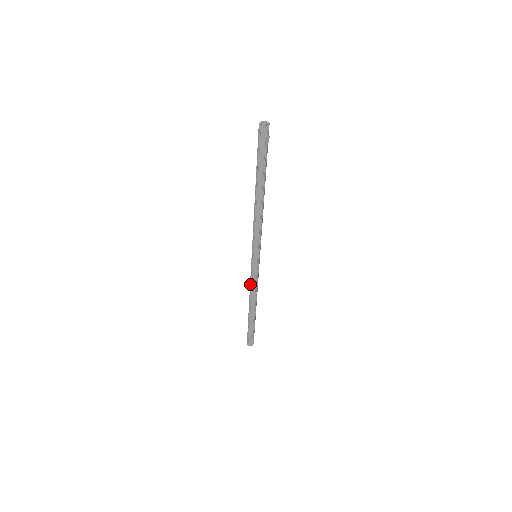
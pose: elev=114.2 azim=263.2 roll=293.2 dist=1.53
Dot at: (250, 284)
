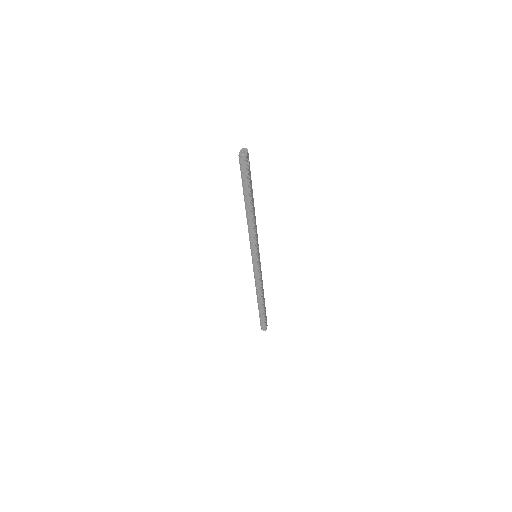
Dot at: occluded
